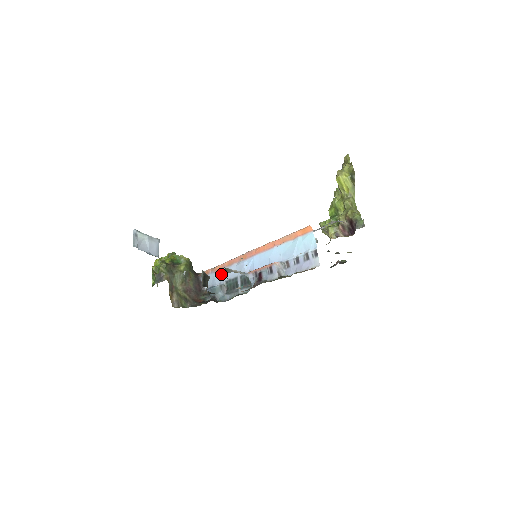
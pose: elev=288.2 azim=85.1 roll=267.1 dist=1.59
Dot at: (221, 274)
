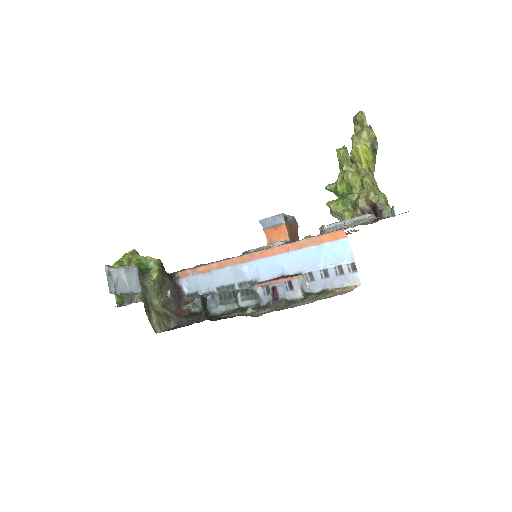
Dot at: (208, 278)
